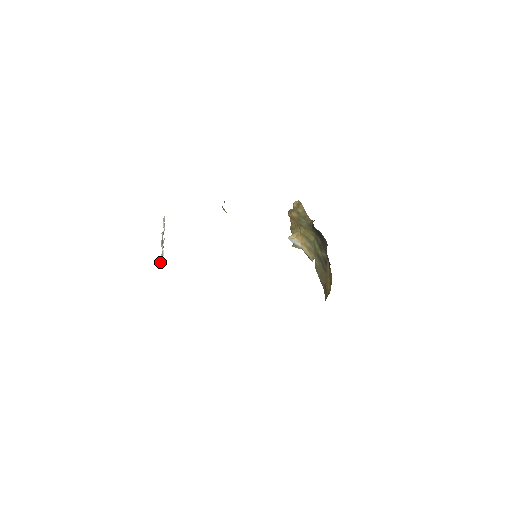
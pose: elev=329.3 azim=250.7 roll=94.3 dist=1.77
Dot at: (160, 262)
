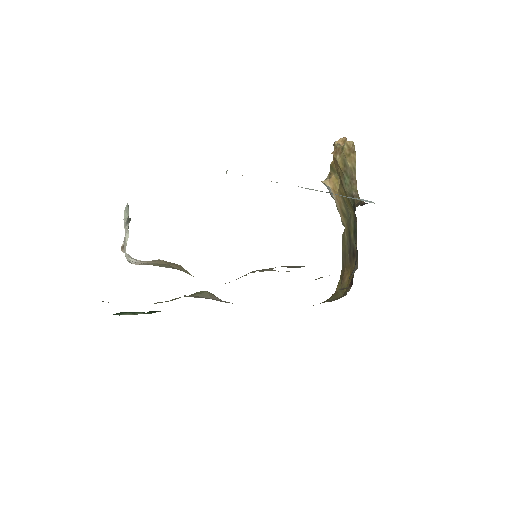
Dot at: occluded
